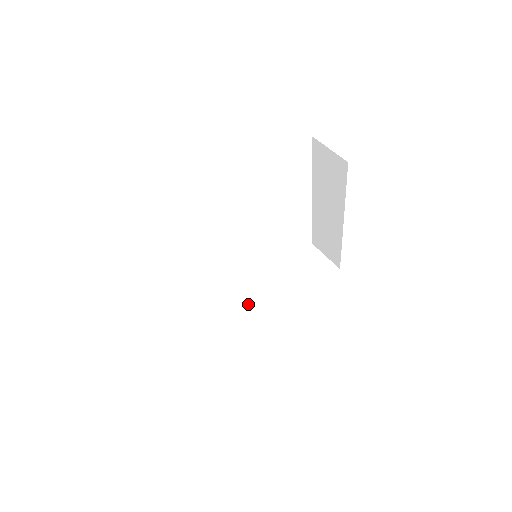
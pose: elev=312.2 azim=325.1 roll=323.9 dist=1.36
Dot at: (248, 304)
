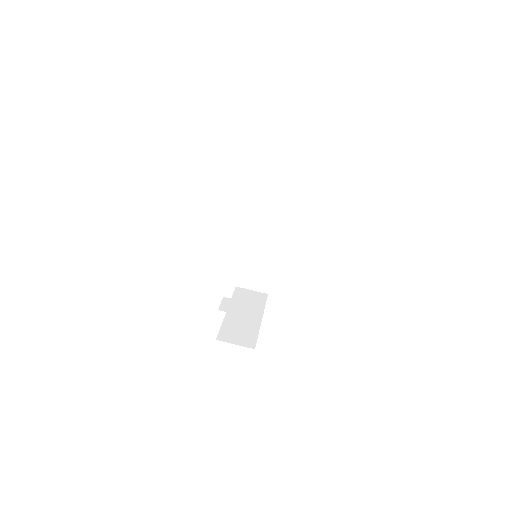
Dot at: (260, 243)
